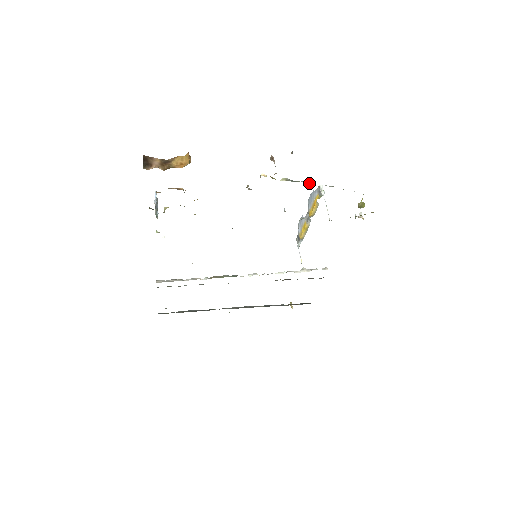
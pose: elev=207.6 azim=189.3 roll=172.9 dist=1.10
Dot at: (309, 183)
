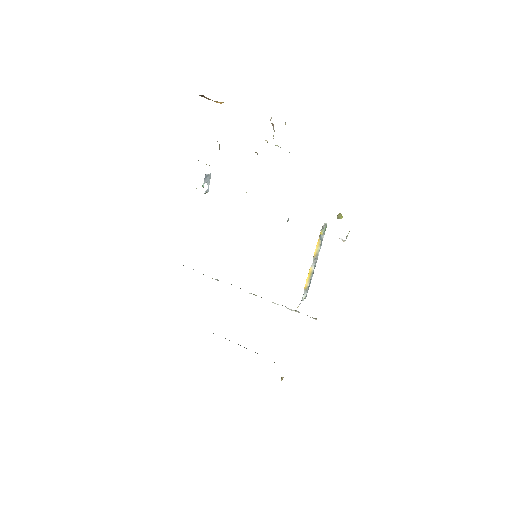
Dot at: occluded
